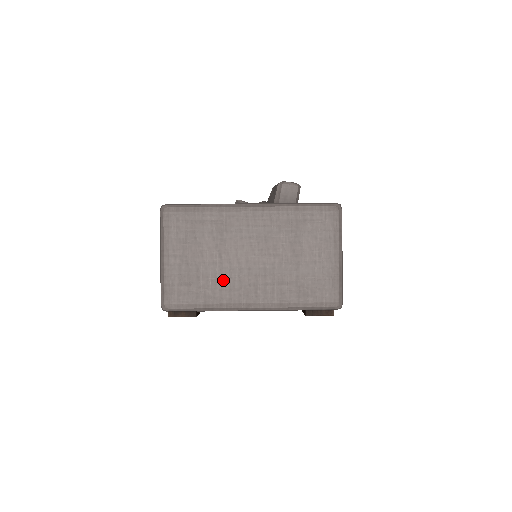
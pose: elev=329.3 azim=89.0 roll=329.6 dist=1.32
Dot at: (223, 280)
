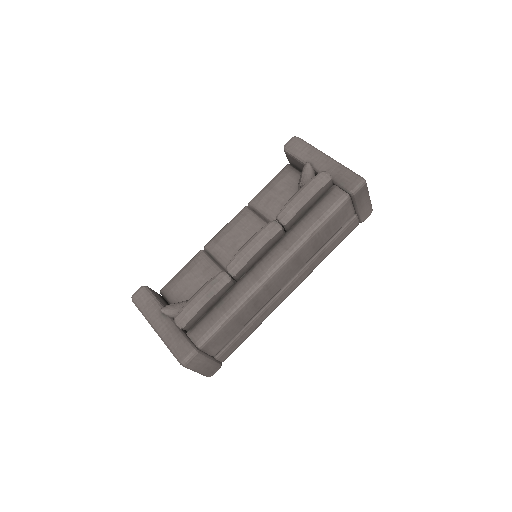
Dot at: occluded
